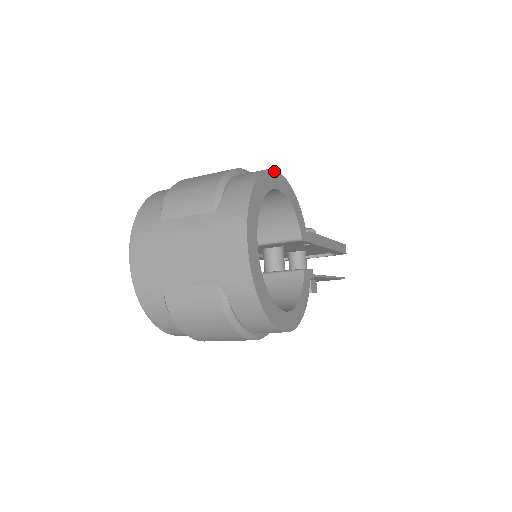
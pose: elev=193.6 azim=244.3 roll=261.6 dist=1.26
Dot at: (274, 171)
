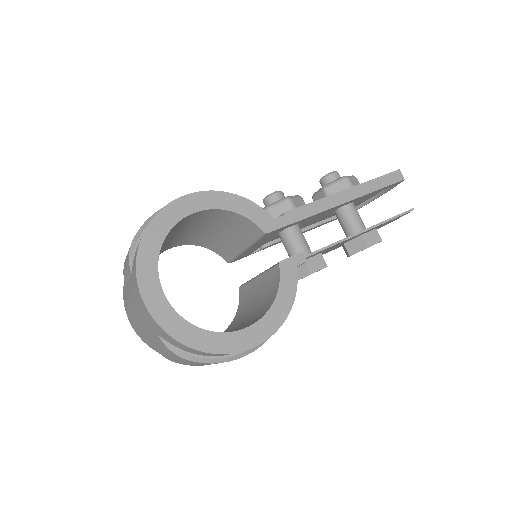
Dot at: (179, 199)
